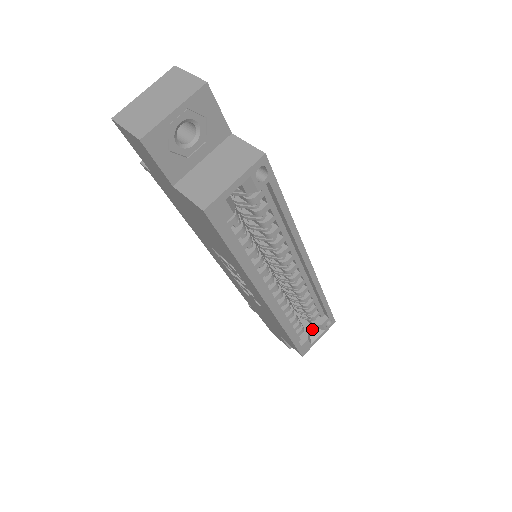
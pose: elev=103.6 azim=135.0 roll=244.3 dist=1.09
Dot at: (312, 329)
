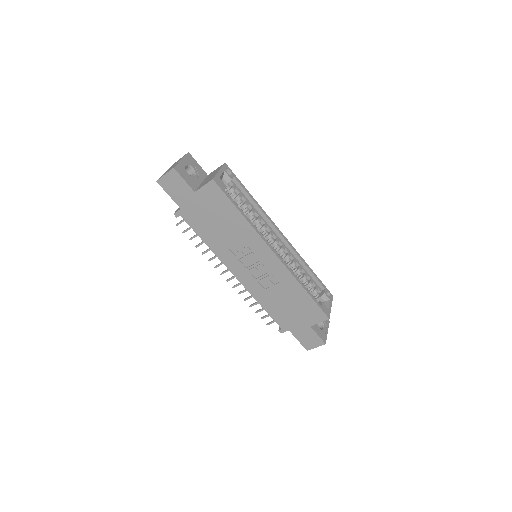
Dot at: occluded
